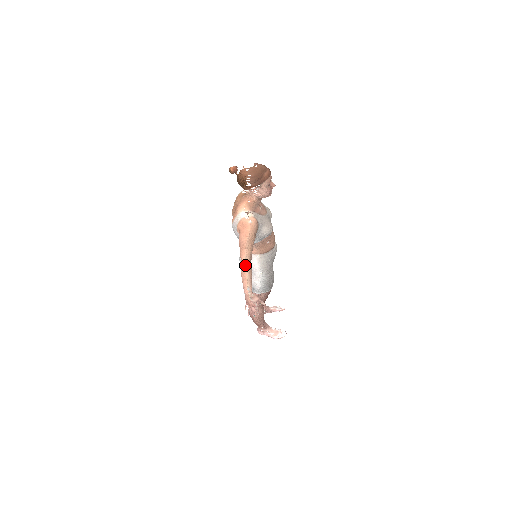
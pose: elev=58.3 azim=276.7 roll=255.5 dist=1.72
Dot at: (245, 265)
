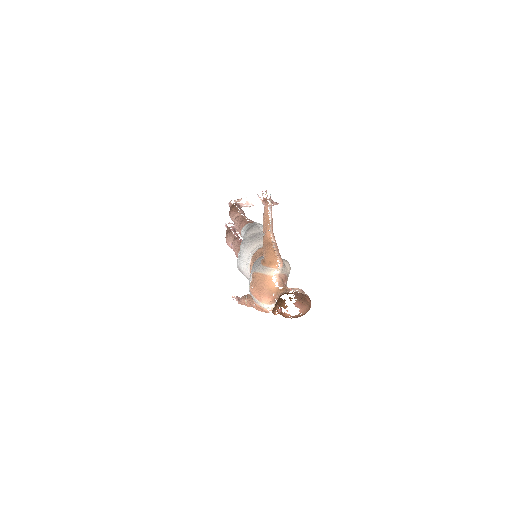
Dot at: occluded
